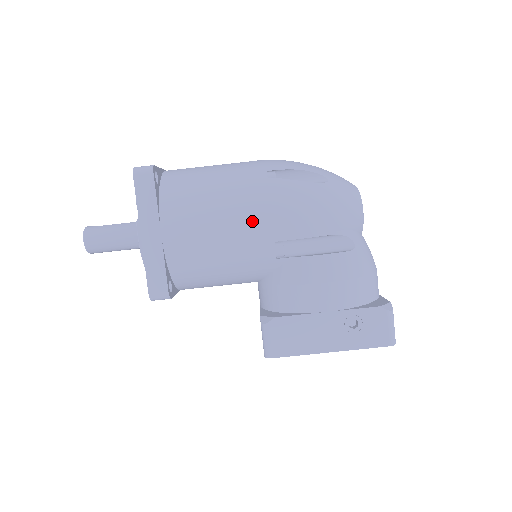
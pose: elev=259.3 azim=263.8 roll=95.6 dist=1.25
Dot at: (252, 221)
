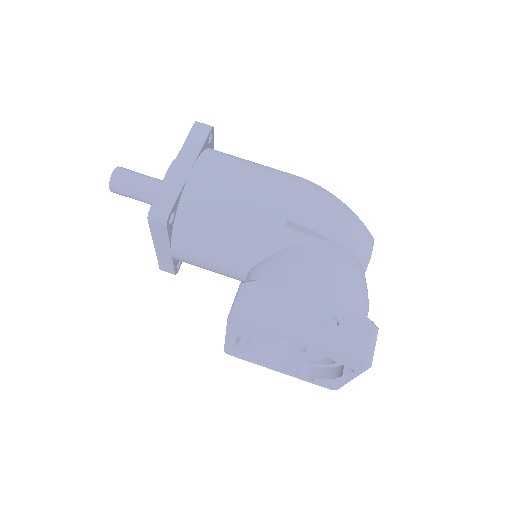
Dot at: (275, 194)
